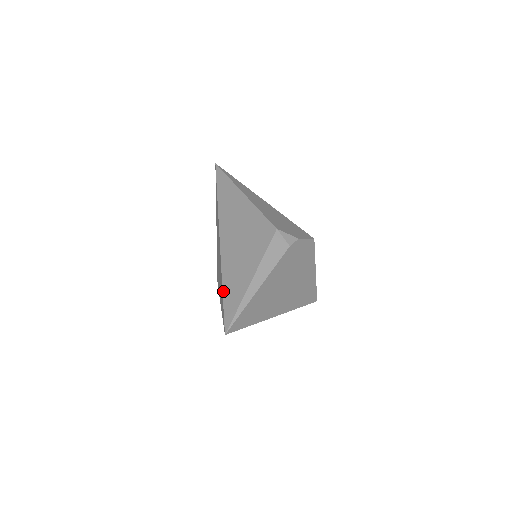
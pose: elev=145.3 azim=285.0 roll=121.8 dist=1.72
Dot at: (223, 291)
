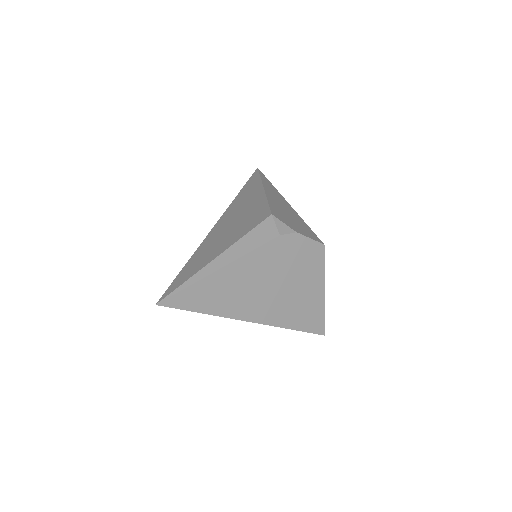
Dot at: (184, 266)
